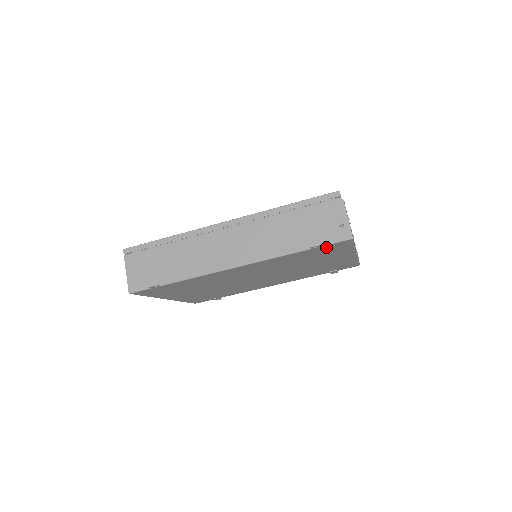
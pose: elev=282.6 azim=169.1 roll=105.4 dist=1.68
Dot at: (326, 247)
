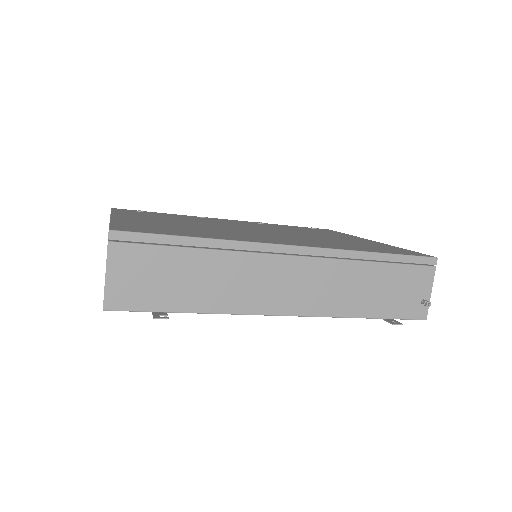
Dot at: occluded
